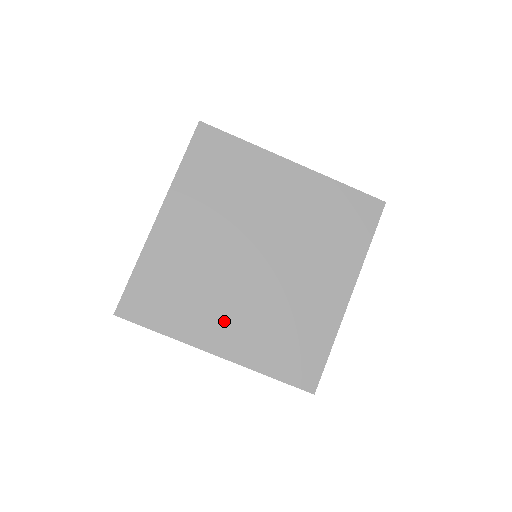
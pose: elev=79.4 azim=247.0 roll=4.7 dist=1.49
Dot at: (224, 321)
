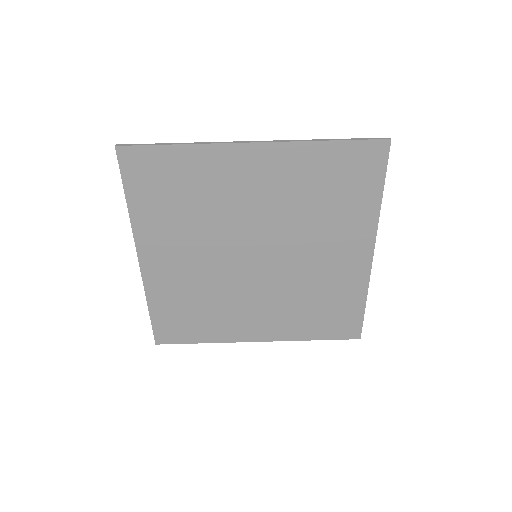
Dot at: (252, 317)
